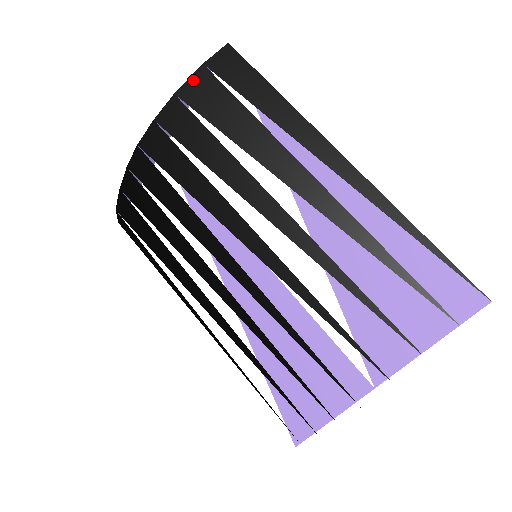
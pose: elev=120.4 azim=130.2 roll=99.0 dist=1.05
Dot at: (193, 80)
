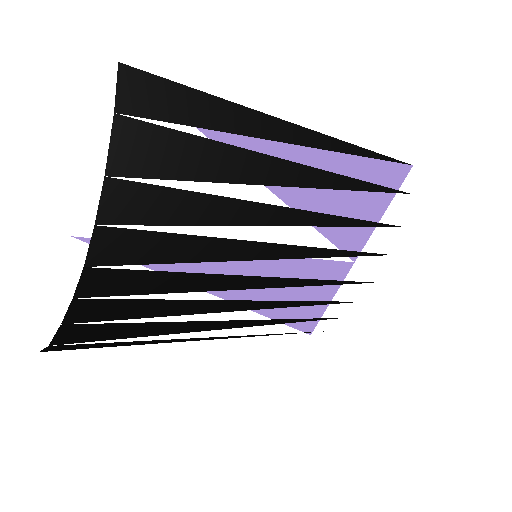
Dot at: (117, 143)
